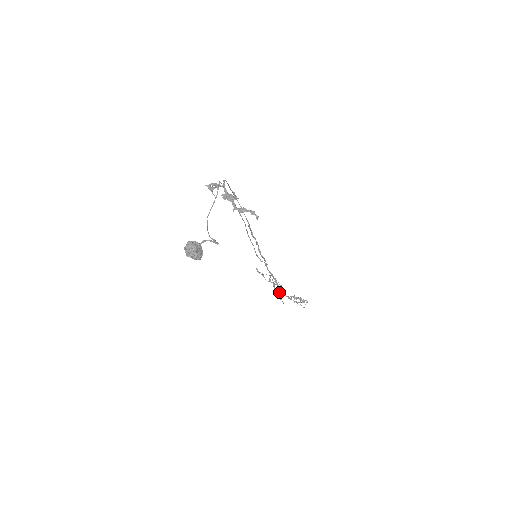
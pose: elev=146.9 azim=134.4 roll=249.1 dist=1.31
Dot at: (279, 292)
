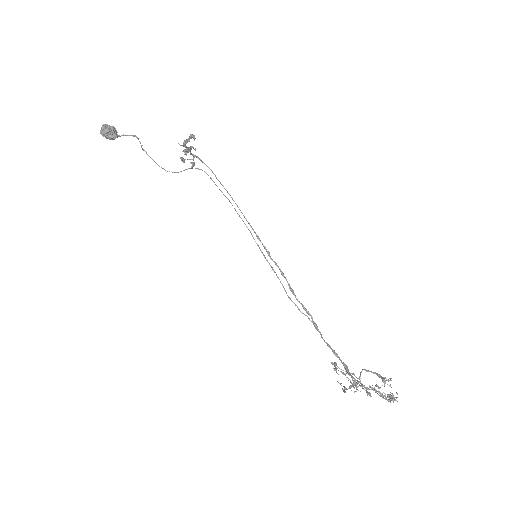
Dot at: (348, 380)
